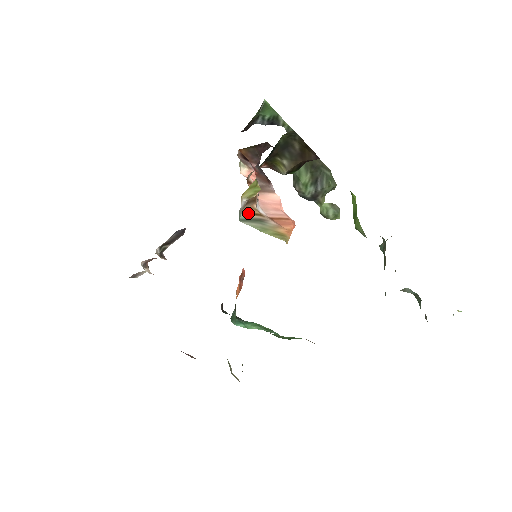
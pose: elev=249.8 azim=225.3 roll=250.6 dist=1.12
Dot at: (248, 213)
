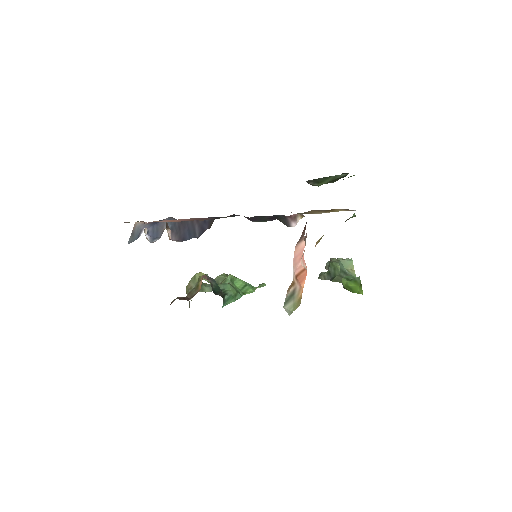
Dot at: (289, 290)
